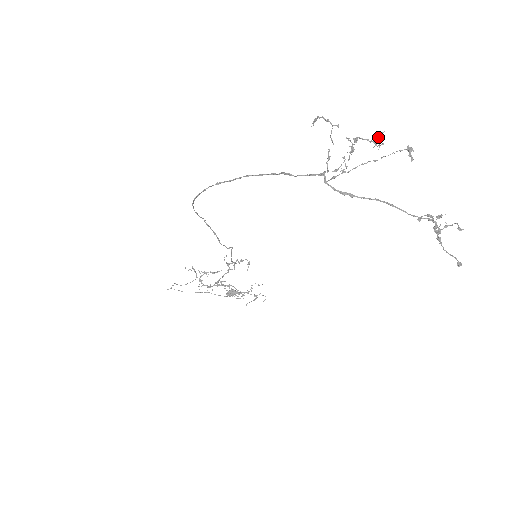
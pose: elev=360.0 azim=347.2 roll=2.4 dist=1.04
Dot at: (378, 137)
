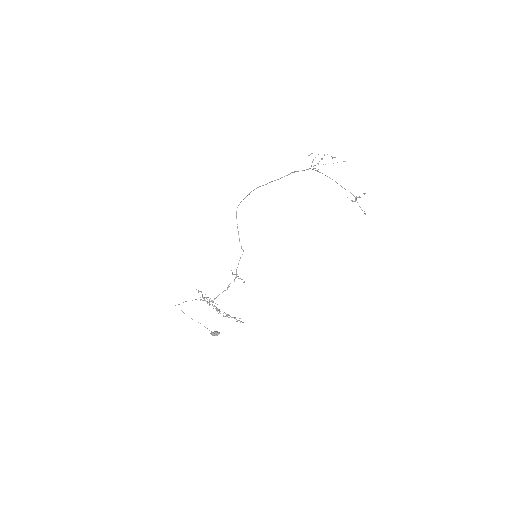
Dot at: (333, 157)
